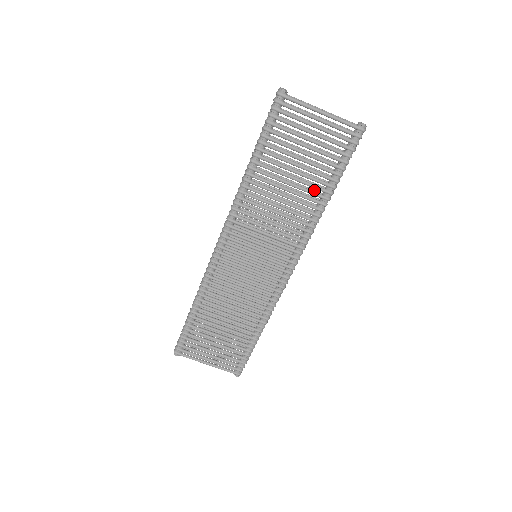
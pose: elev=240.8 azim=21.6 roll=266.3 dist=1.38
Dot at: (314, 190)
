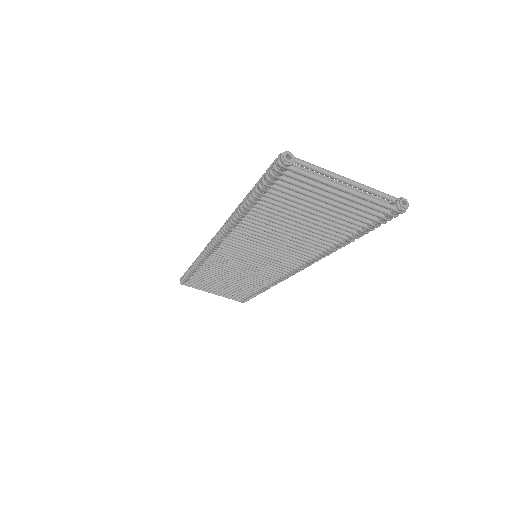
Dot at: occluded
